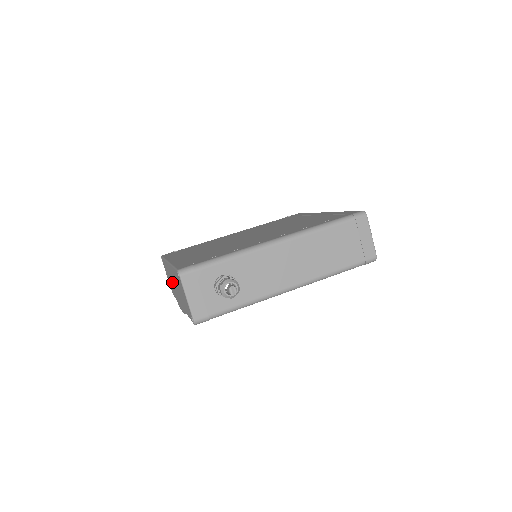
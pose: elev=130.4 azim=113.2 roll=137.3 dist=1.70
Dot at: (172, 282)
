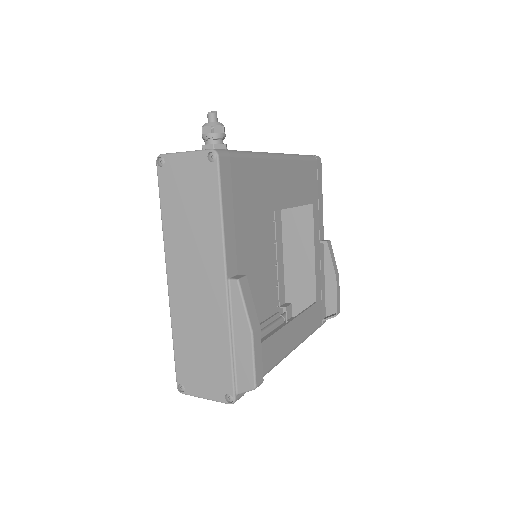
Dot at: (197, 313)
